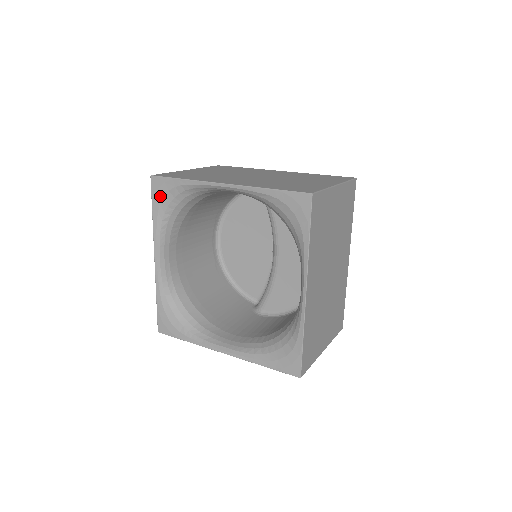
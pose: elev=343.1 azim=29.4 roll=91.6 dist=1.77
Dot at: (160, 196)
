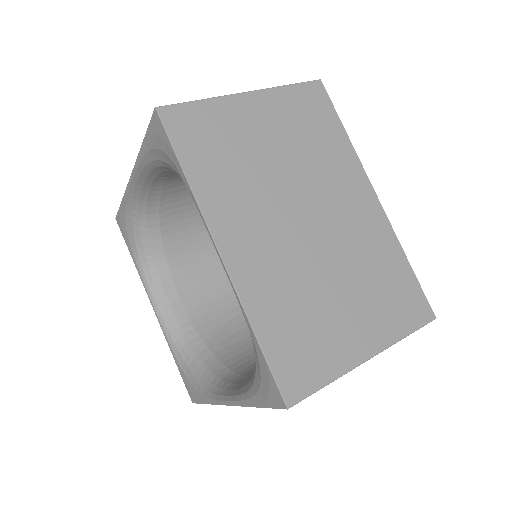
Dot at: (156, 143)
